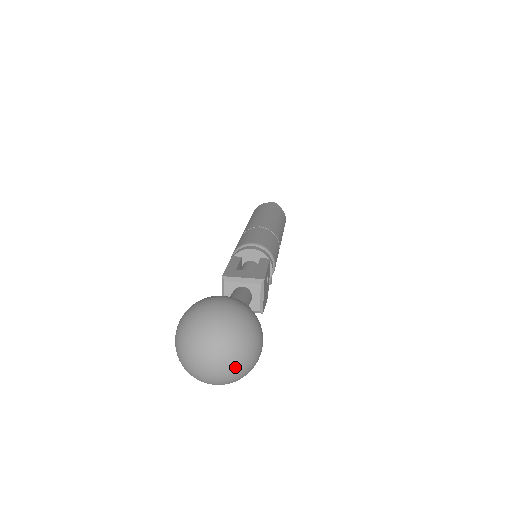
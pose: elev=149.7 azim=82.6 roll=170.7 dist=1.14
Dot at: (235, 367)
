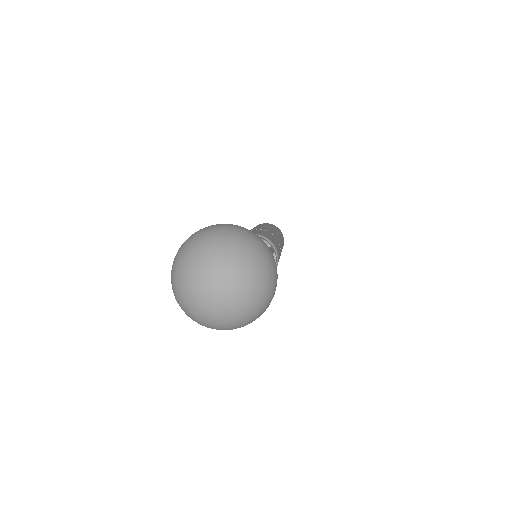
Dot at: (246, 294)
